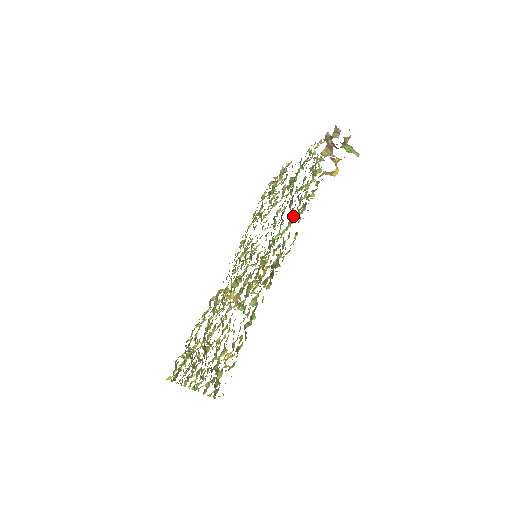
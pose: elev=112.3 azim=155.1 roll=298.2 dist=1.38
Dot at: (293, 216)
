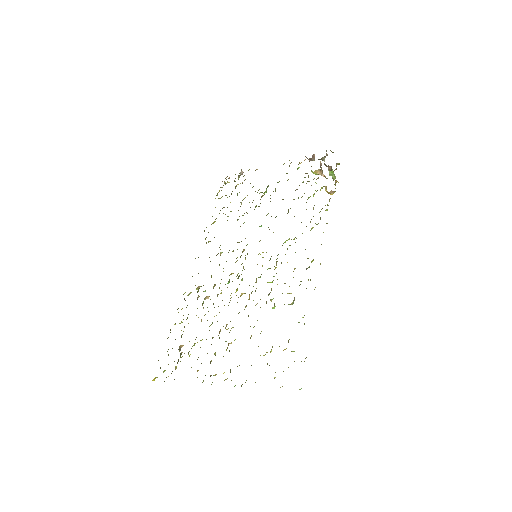
Dot at: occluded
